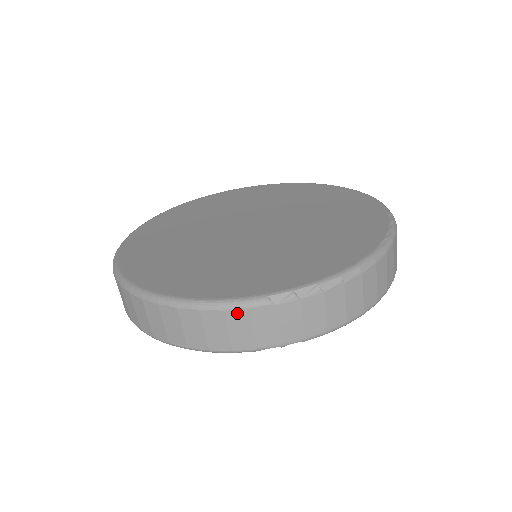
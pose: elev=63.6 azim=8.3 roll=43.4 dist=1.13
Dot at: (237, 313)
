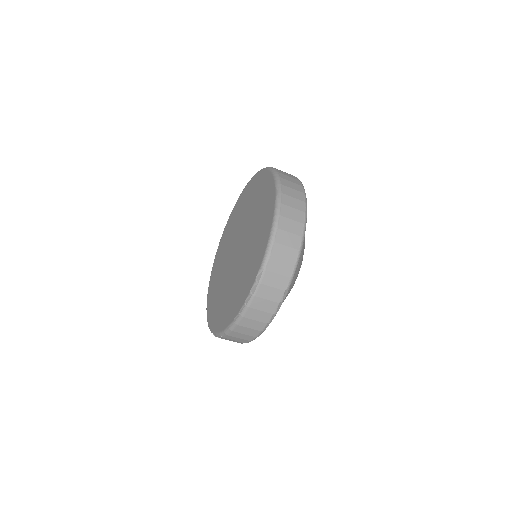
Dot at: occluded
